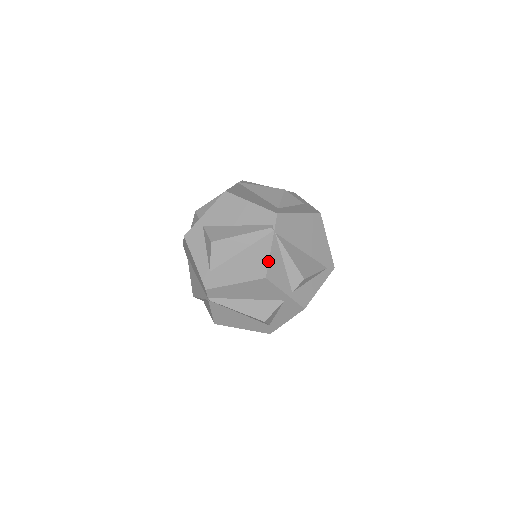
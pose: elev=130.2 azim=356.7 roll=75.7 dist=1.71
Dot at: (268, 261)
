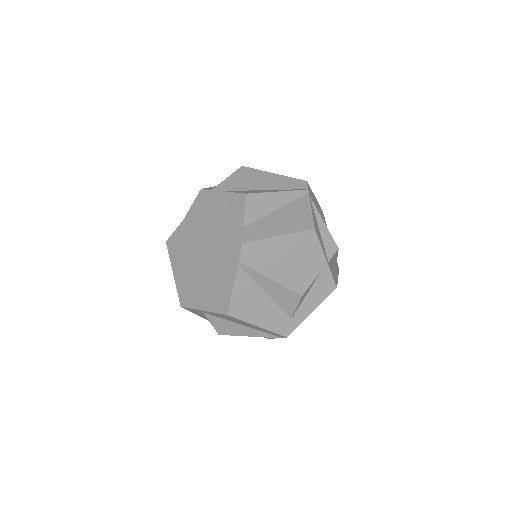
Dot at: (312, 215)
